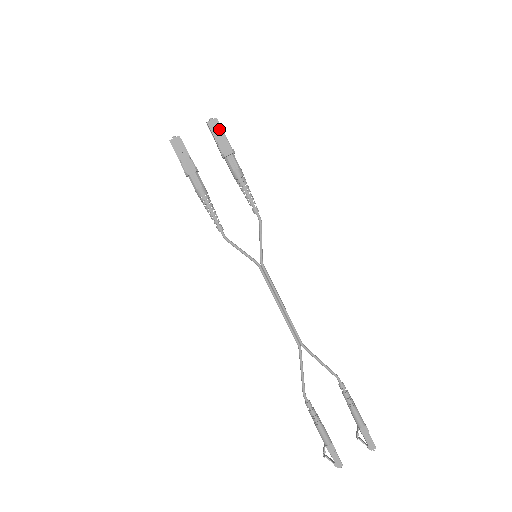
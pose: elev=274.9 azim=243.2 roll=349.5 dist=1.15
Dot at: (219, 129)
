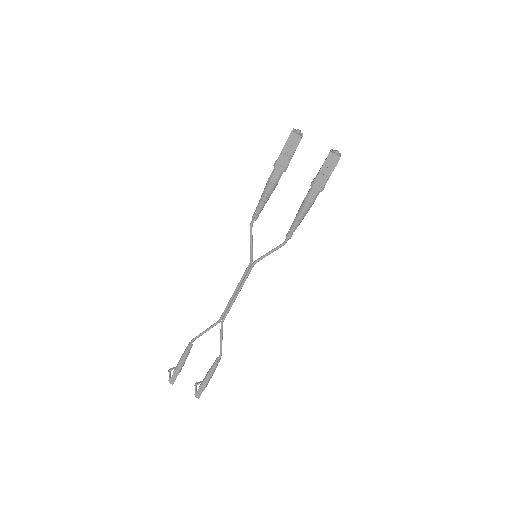
Dot at: (332, 166)
